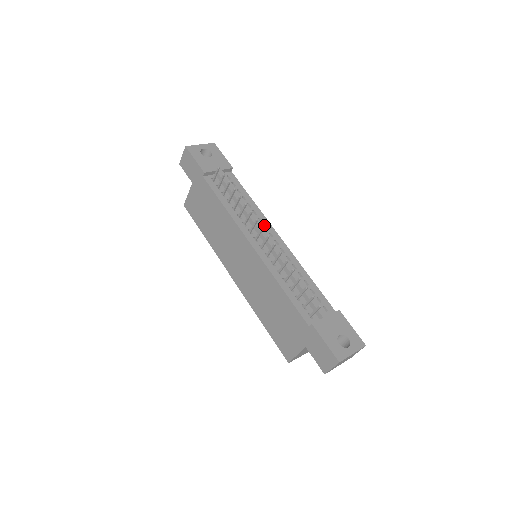
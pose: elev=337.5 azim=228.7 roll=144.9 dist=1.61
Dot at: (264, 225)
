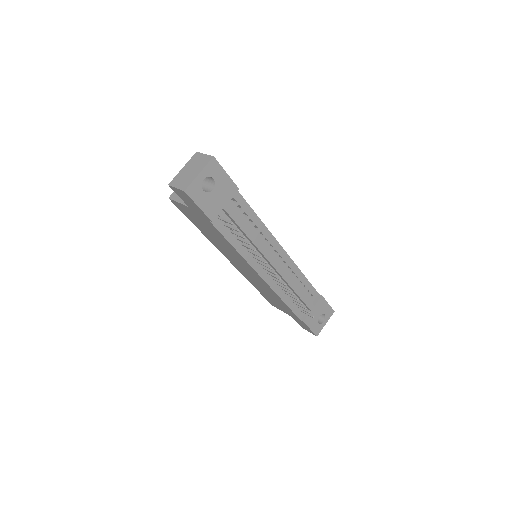
Dot at: (270, 243)
